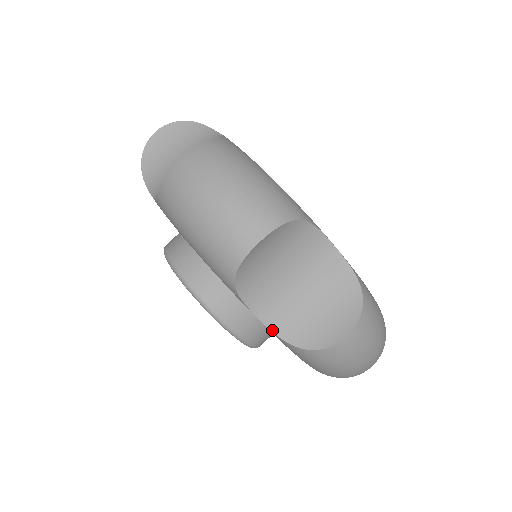
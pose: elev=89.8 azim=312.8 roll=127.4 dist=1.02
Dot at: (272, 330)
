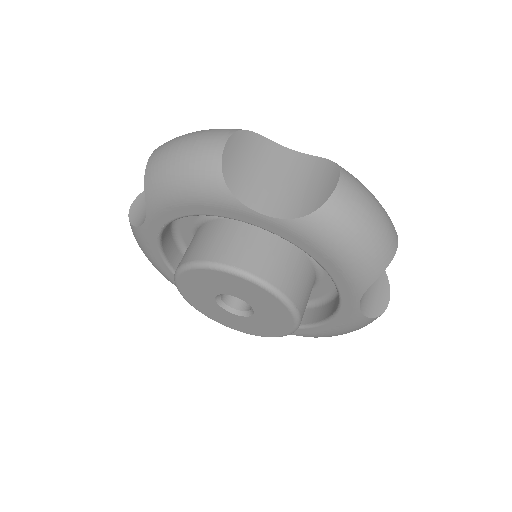
Dot at: (280, 218)
